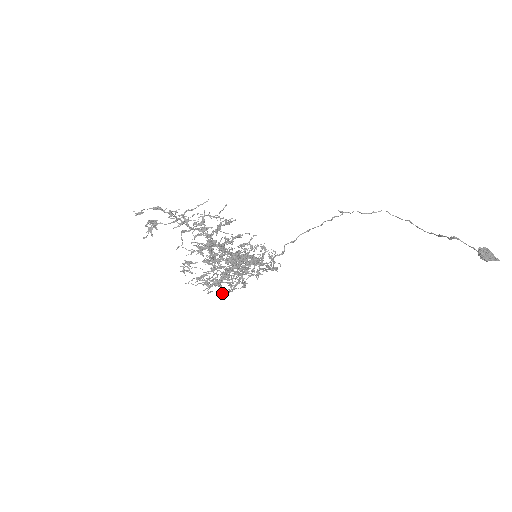
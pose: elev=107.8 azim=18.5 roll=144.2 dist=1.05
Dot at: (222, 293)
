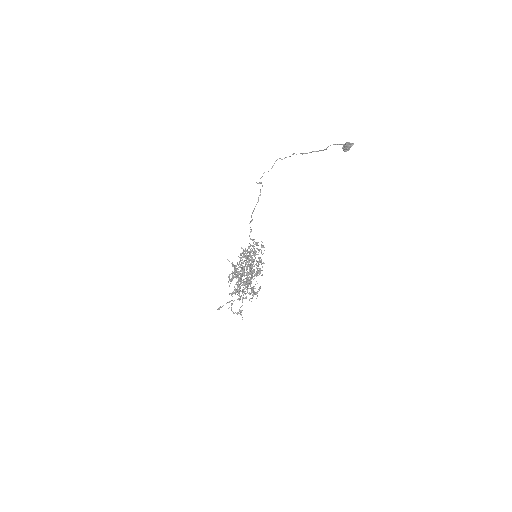
Dot at: occluded
